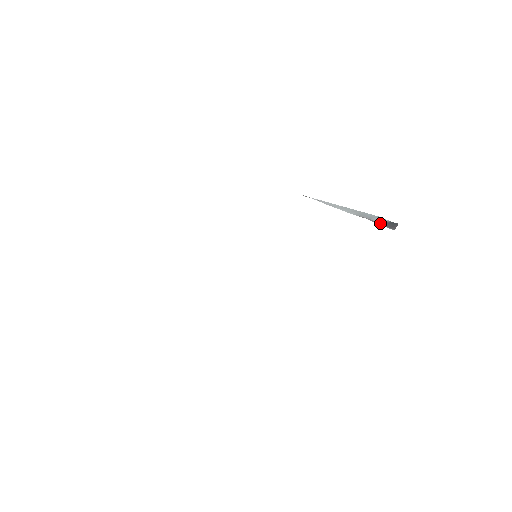
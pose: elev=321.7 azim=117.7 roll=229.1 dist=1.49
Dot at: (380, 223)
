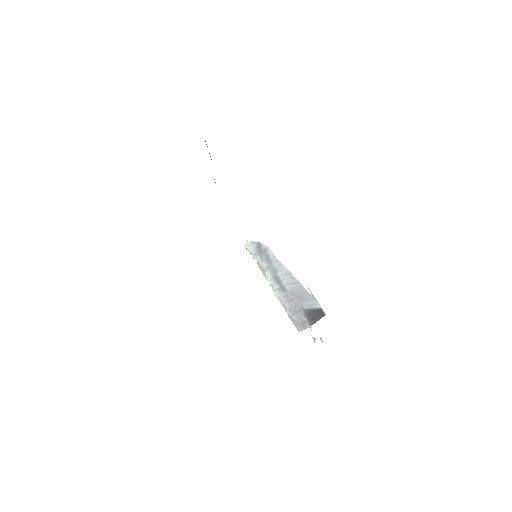
Dot at: (306, 309)
